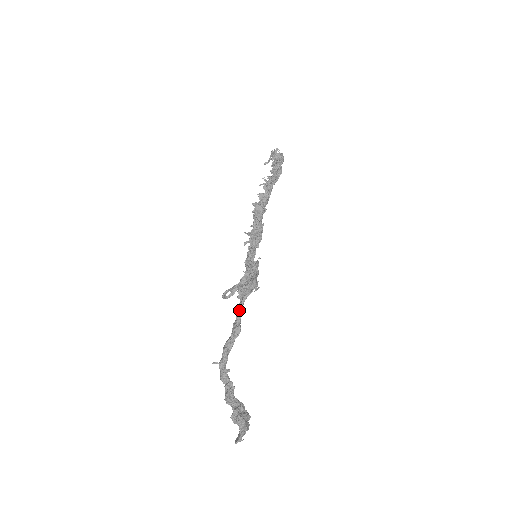
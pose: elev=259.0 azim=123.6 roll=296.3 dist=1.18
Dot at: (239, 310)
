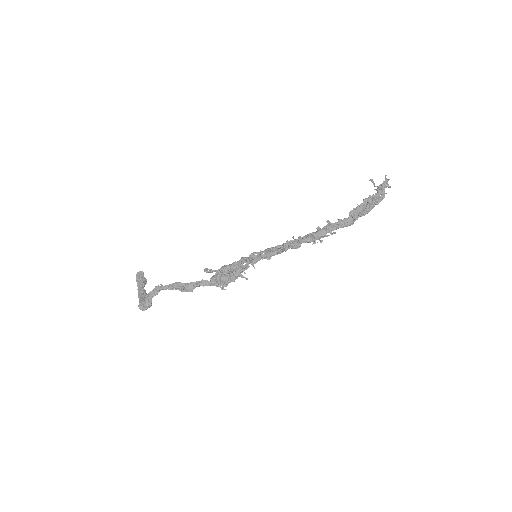
Dot at: occluded
